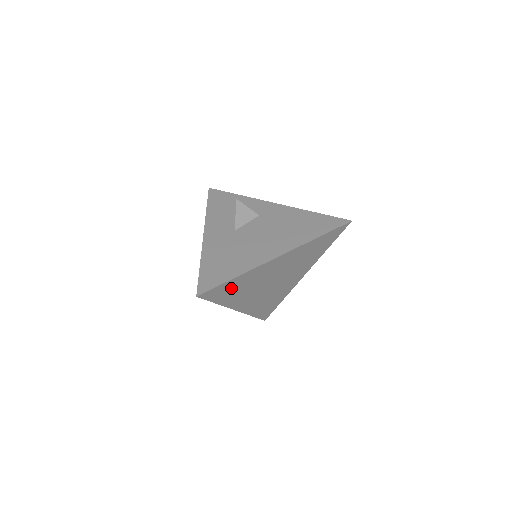
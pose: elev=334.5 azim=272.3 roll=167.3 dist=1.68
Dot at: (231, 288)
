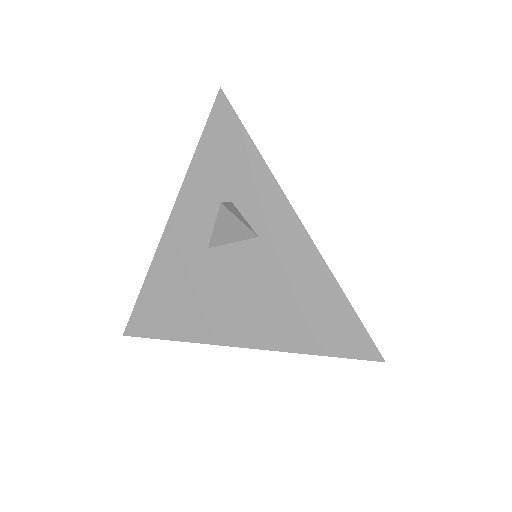
Dot at: occluded
